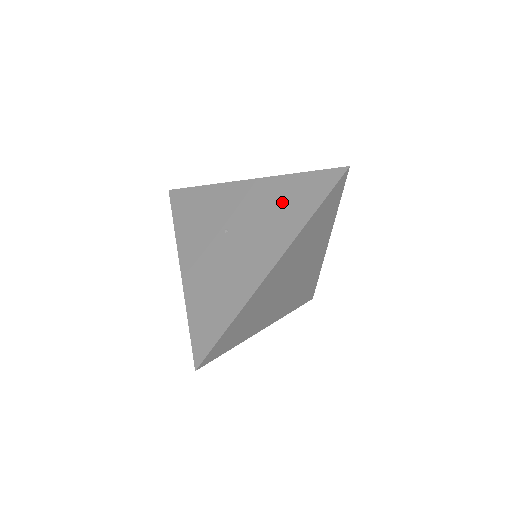
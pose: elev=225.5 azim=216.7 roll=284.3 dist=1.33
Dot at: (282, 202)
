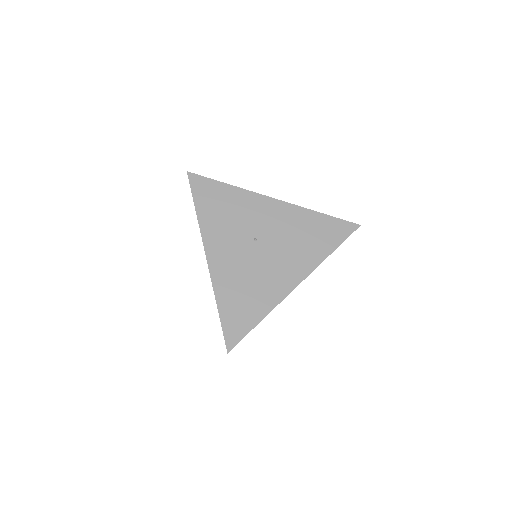
Dot at: (307, 233)
